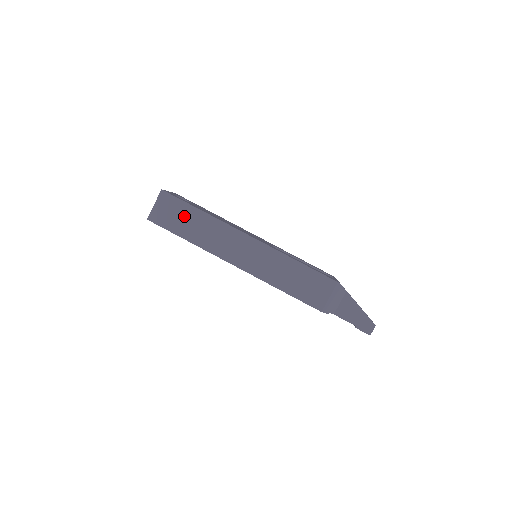
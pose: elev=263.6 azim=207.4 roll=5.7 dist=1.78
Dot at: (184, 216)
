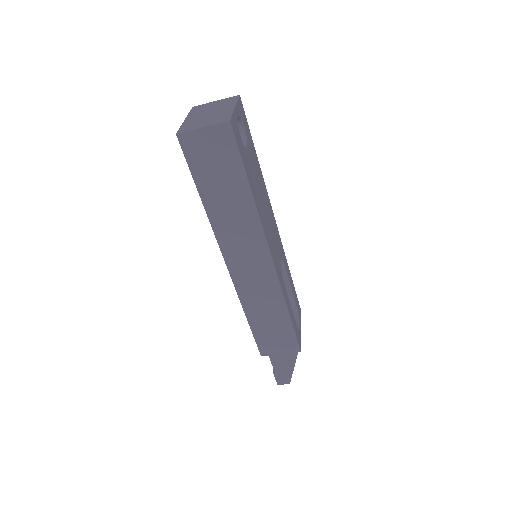
Dot at: (225, 176)
